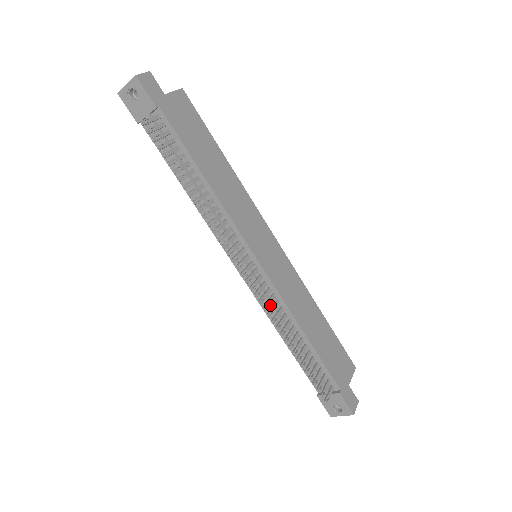
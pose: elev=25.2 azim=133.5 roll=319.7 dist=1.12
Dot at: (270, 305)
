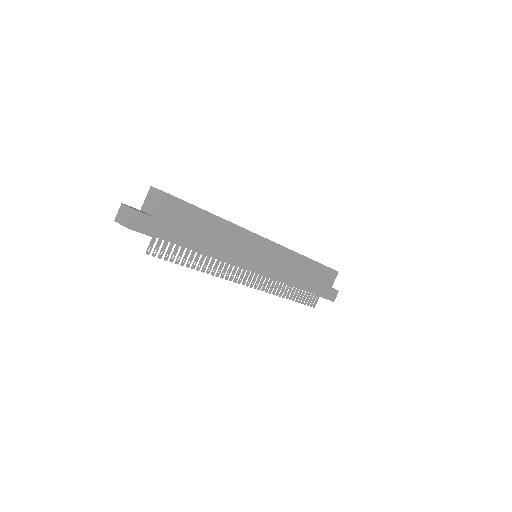
Dot at: occluded
